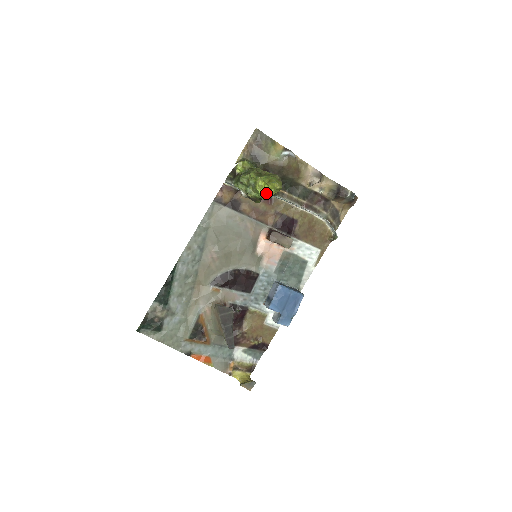
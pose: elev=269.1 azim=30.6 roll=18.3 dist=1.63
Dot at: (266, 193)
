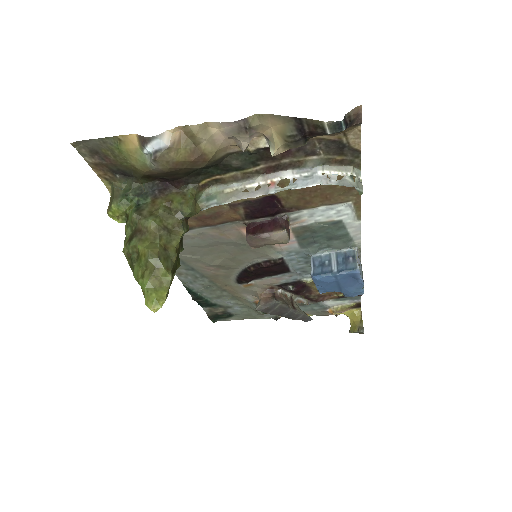
Dot at: occluded
